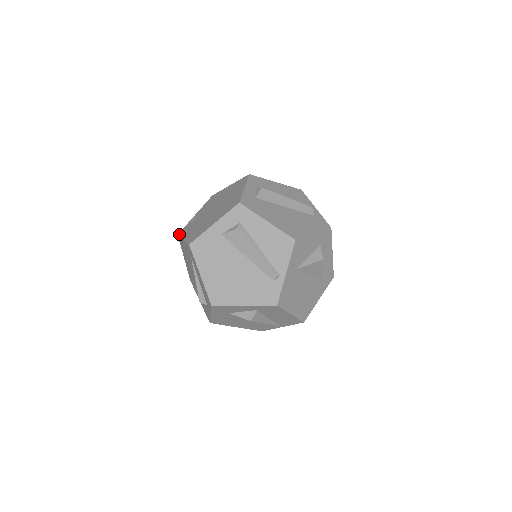
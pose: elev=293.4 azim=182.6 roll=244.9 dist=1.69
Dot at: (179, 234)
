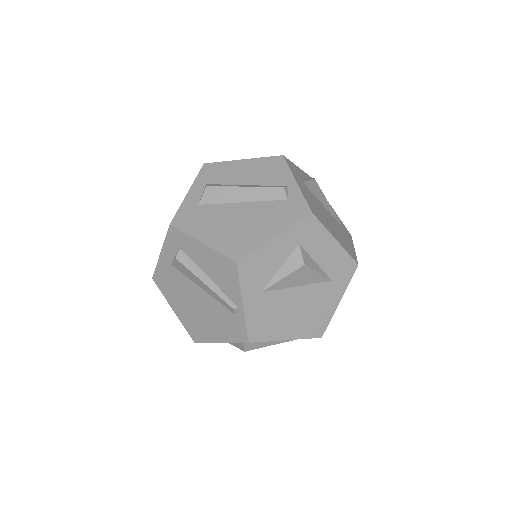
Dot at: occluded
